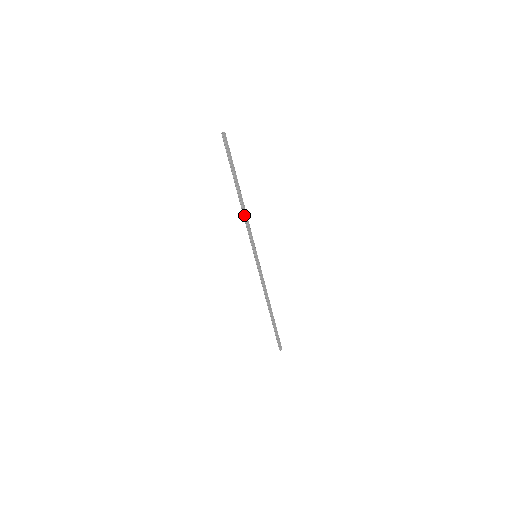
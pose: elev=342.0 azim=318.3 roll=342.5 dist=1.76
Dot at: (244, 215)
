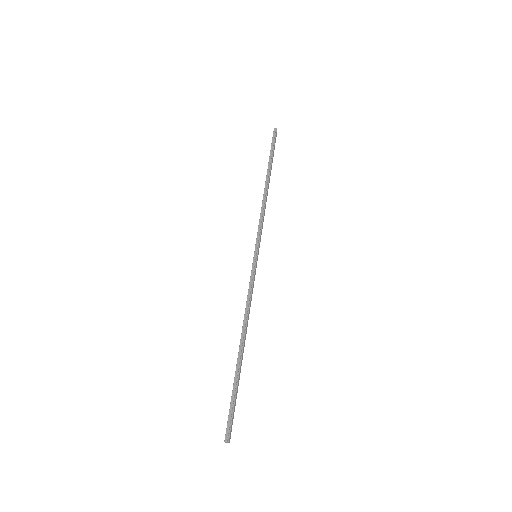
Dot at: (264, 202)
